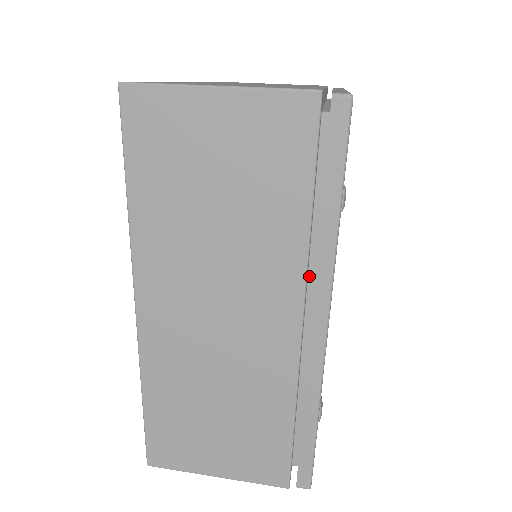
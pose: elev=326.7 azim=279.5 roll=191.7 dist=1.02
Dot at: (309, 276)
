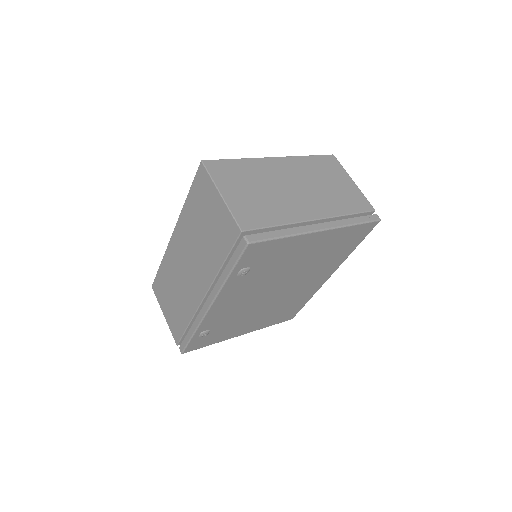
Dot at: occluded
